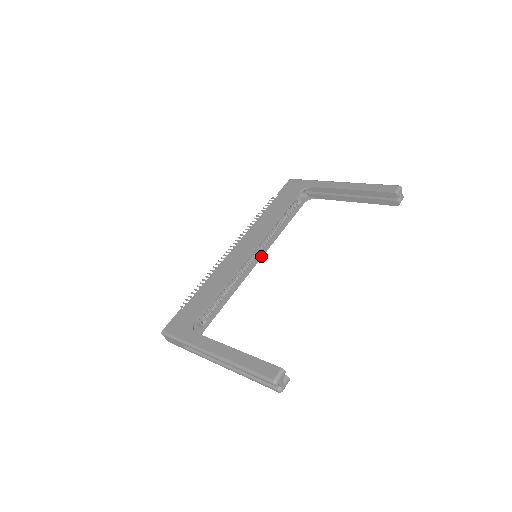
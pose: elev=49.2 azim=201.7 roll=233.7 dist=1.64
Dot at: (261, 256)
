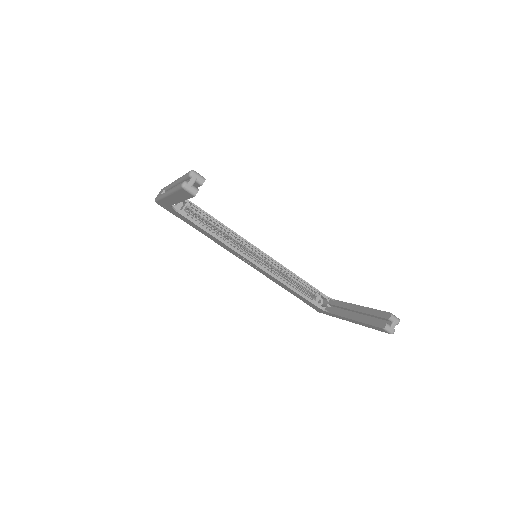
Dot at: (257, 264)
